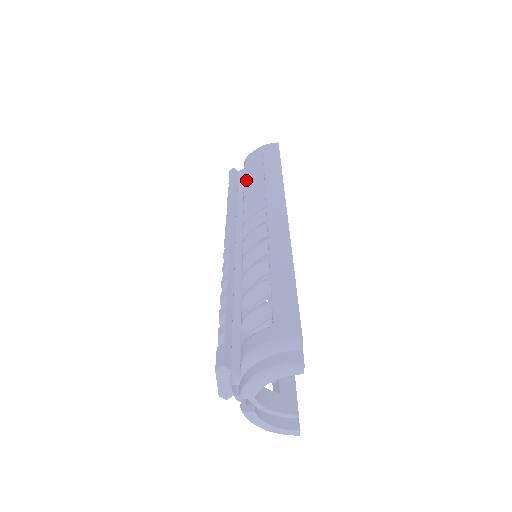
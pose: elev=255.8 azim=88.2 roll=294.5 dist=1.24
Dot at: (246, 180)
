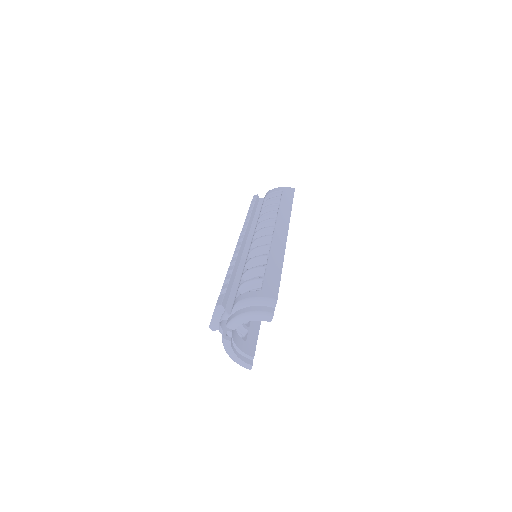
Dot at: (264, 205)
